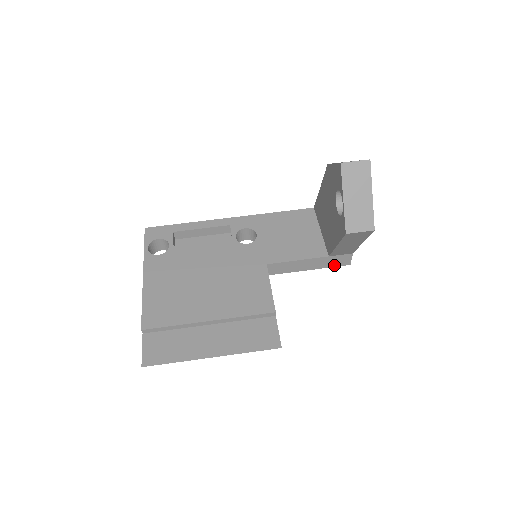
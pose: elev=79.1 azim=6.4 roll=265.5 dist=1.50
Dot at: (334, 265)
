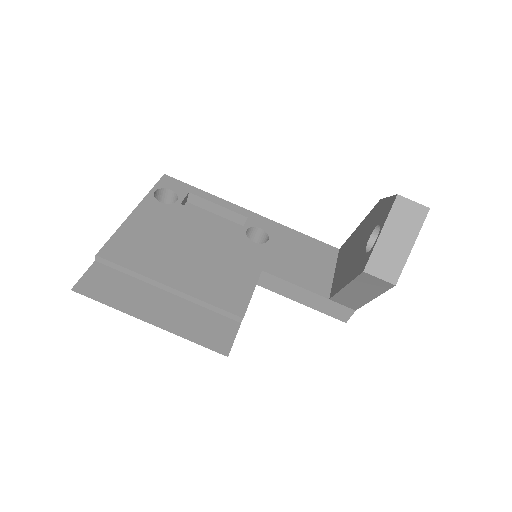
Dot at: (329, 313)
